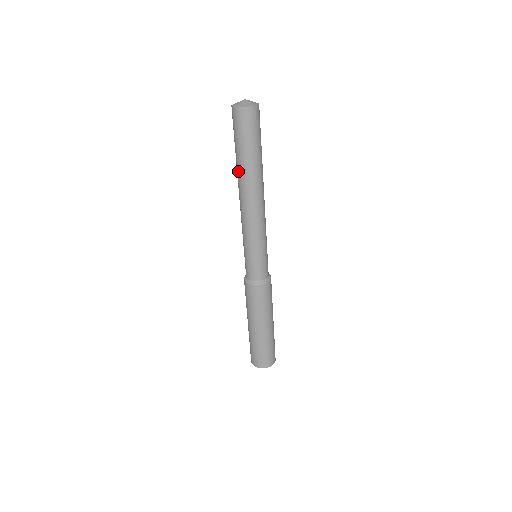
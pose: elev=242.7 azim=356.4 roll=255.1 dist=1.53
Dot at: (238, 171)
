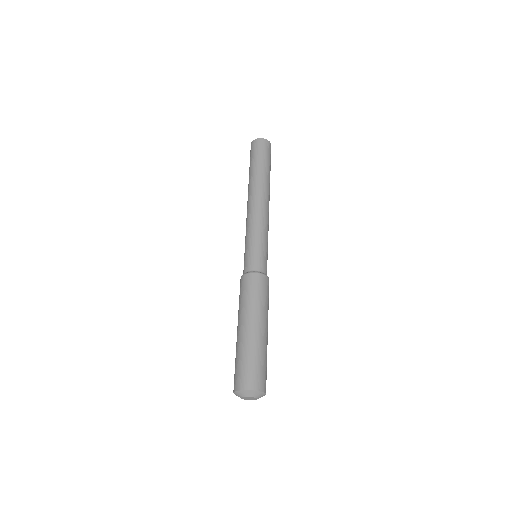
Dot at: occluded
